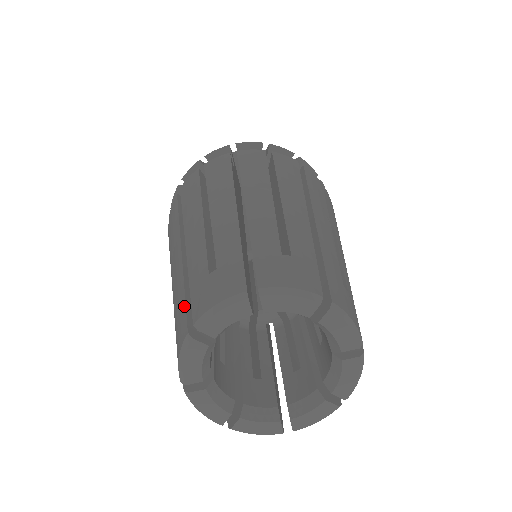
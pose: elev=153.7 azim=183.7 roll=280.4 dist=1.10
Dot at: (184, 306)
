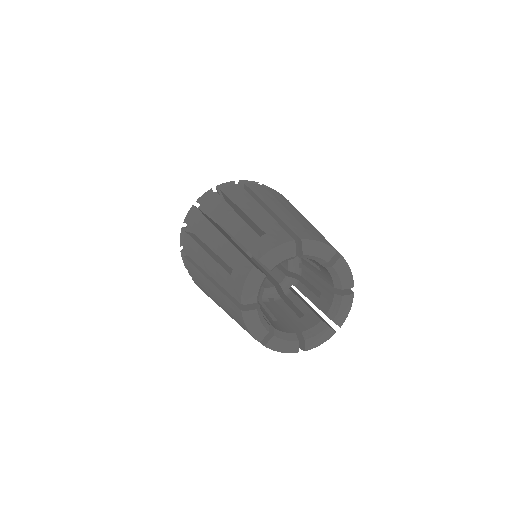
Dot at: (231, 302)
